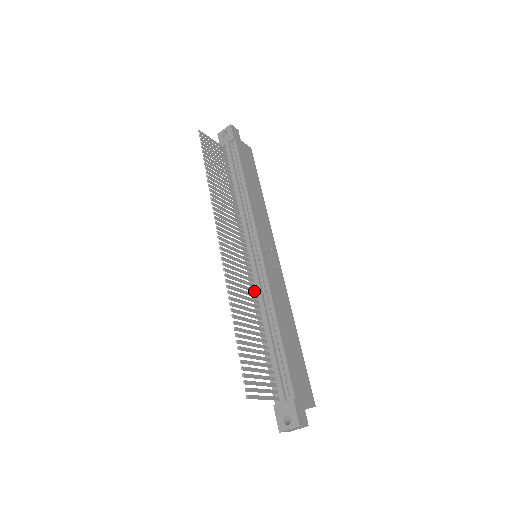
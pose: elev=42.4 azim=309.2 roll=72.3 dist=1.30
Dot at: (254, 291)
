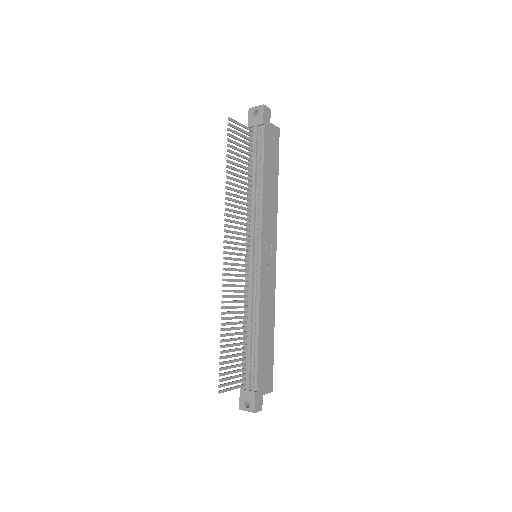
Dot at: (246, 292)
